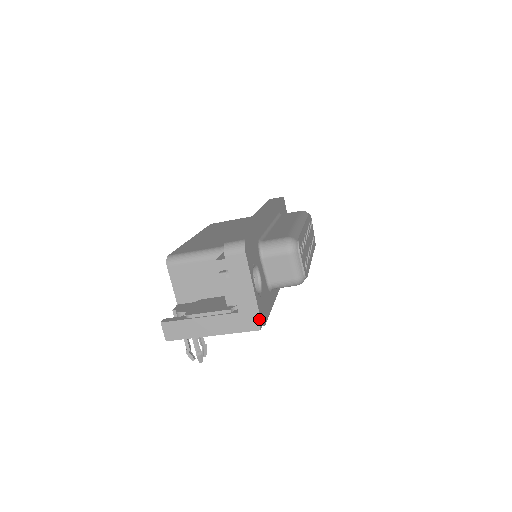
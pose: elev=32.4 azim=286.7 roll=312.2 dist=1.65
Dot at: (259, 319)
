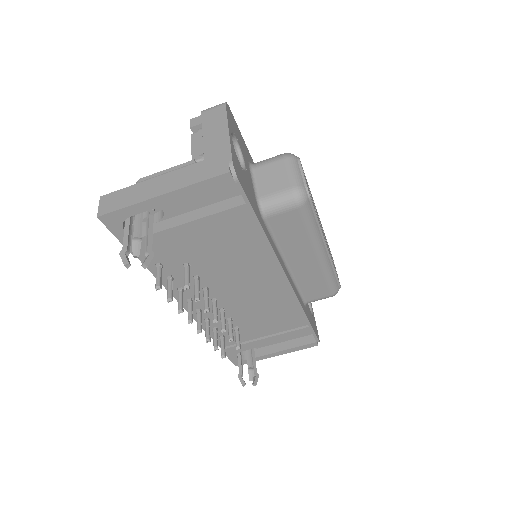
Dot at: (230, 160)
